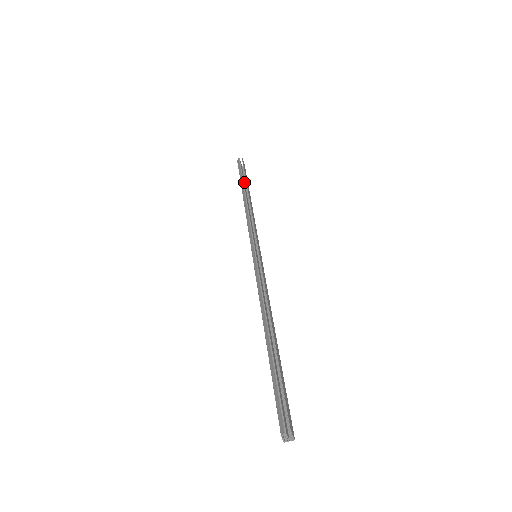
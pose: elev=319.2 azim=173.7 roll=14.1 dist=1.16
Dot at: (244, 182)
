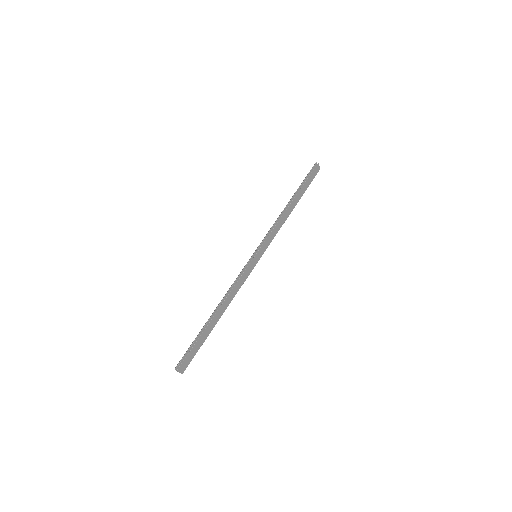
Dot at: (303, 187)
